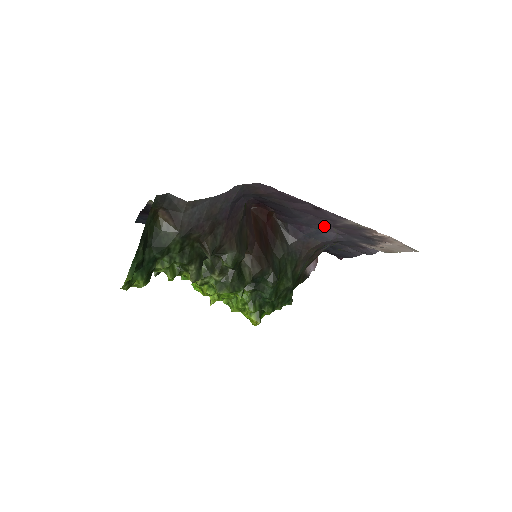
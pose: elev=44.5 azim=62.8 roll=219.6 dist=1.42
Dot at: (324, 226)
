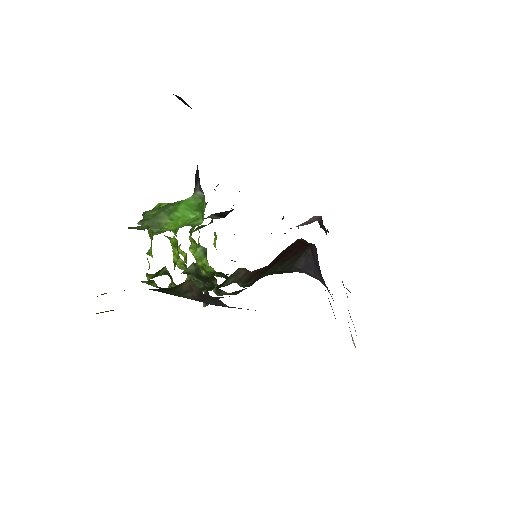
Dot at: occluded
